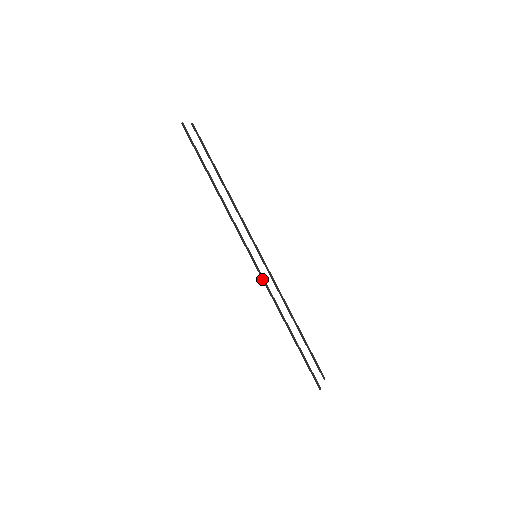
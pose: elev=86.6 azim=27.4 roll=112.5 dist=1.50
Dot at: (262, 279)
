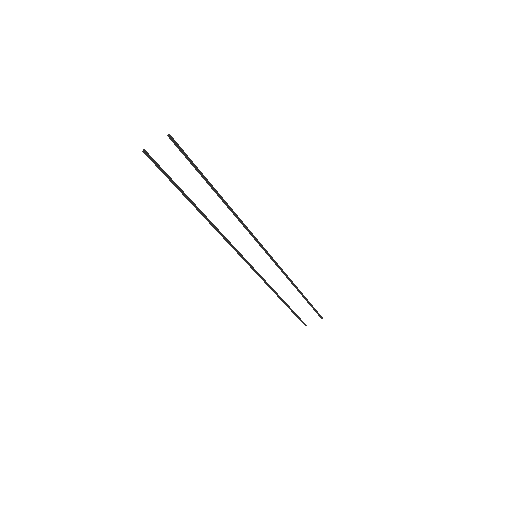
Dot at: (257, 272)
